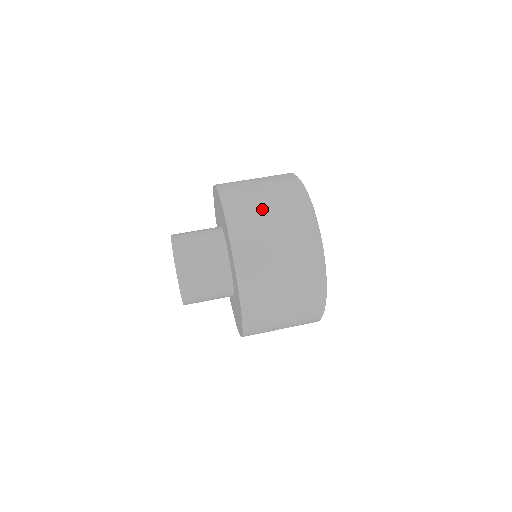
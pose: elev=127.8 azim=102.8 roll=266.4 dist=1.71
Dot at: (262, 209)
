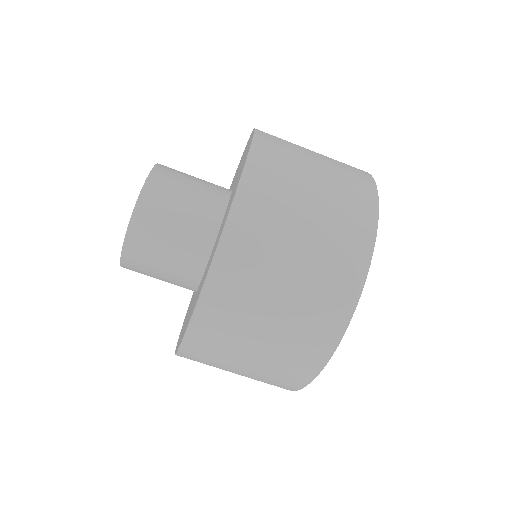
Dot at: (243, 352)
